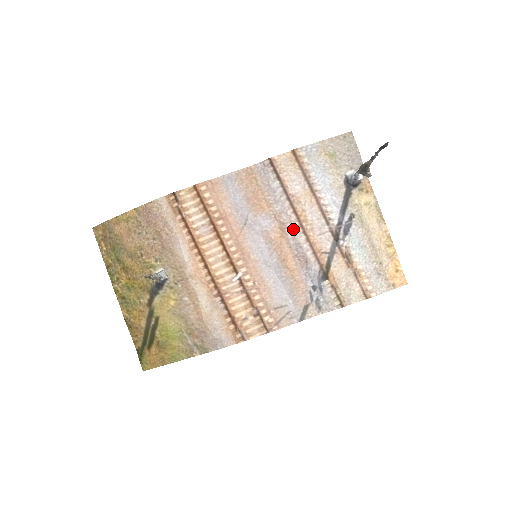
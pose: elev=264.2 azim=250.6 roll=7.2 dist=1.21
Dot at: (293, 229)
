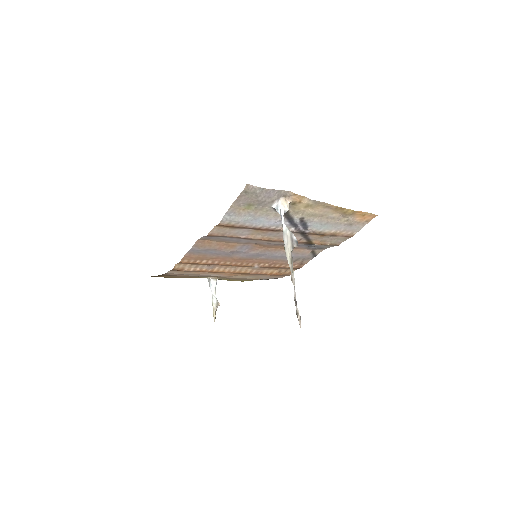
Dot at: (266, 243)
